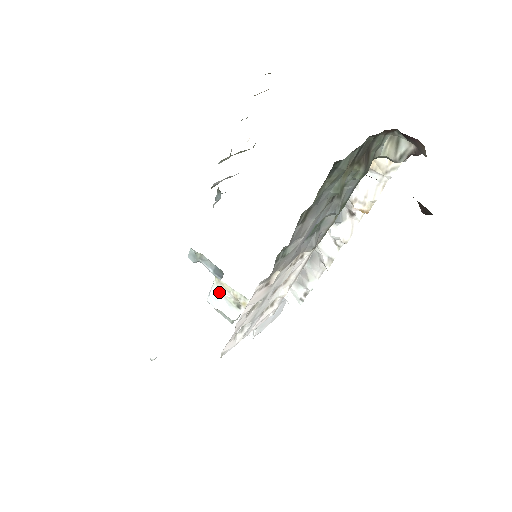
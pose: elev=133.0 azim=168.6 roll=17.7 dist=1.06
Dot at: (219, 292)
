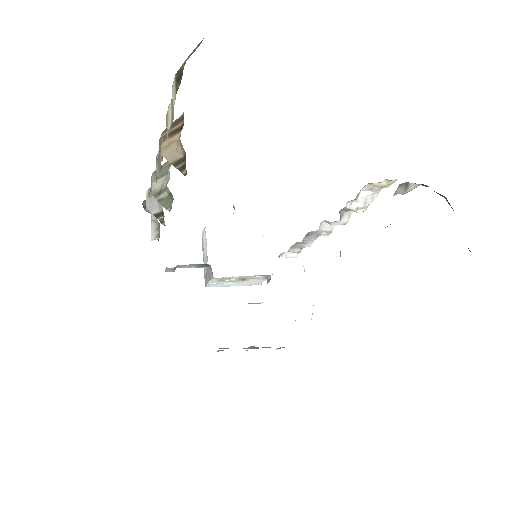
Dot at: (220, 281)
